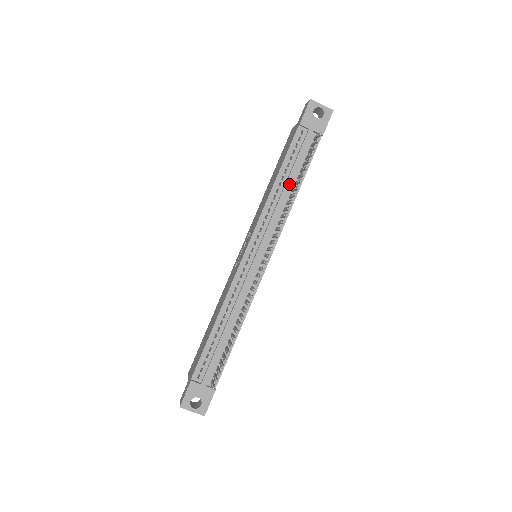
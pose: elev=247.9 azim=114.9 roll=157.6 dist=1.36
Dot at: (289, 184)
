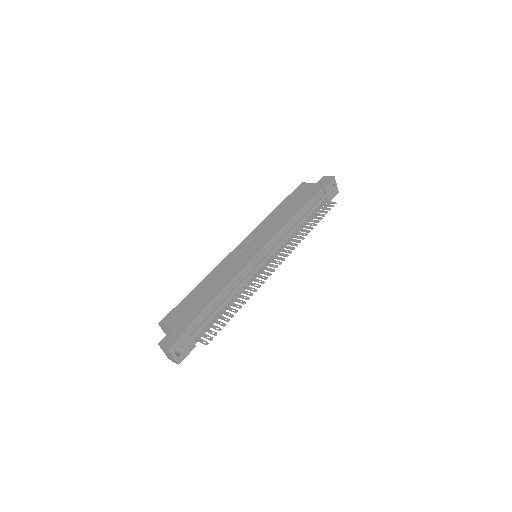
Dot at: (303, 221)
